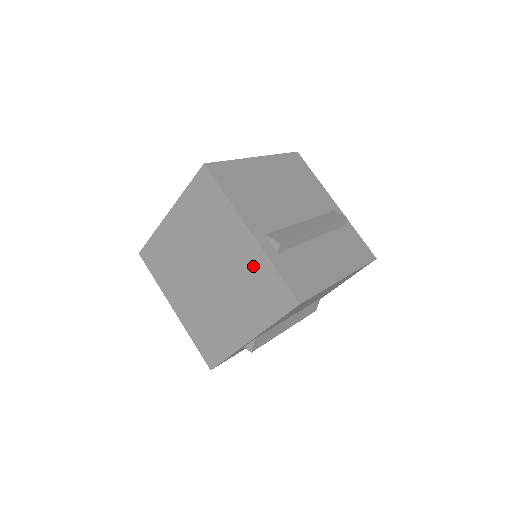
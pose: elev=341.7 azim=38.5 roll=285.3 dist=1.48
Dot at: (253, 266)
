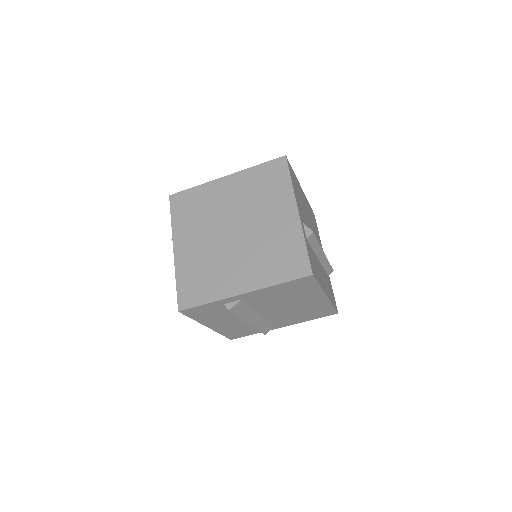
Dot at: (247, 183)
